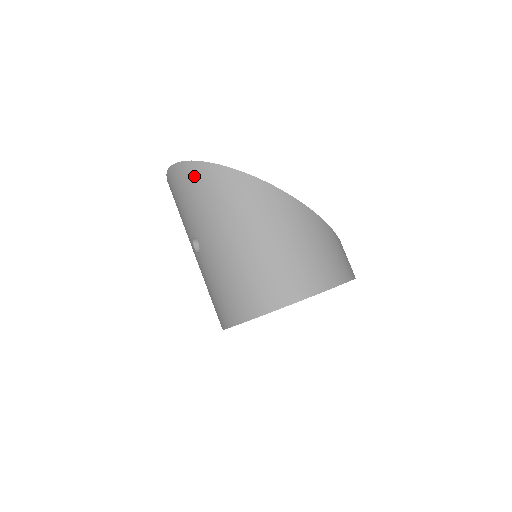
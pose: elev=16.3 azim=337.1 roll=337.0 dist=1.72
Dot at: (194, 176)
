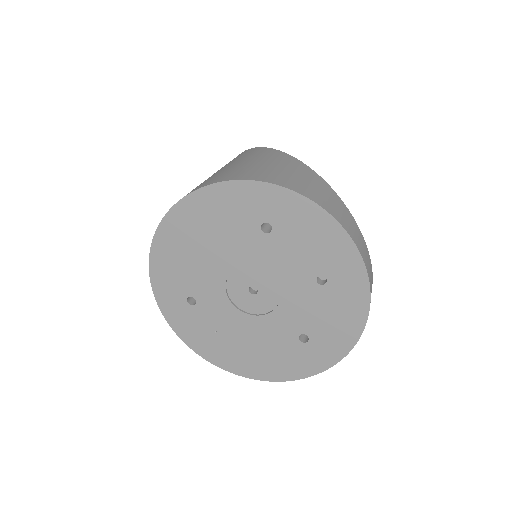
Dot at: occluded
